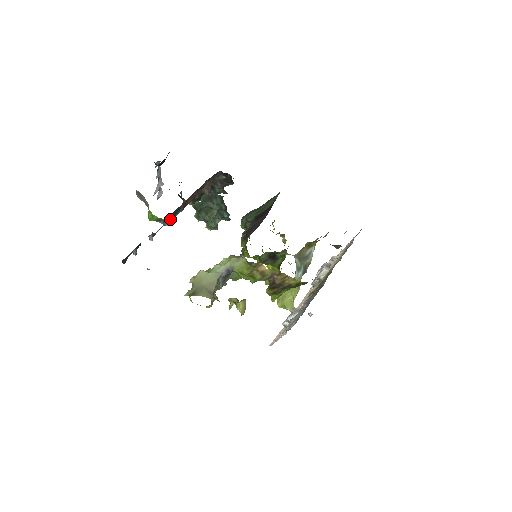
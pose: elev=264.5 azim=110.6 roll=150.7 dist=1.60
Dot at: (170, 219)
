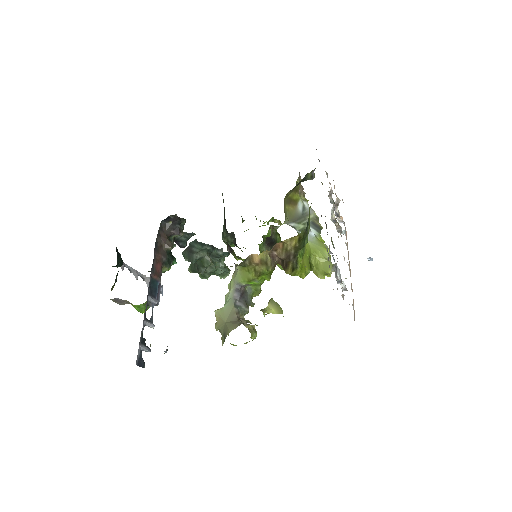
Dot at: (154, 296)
